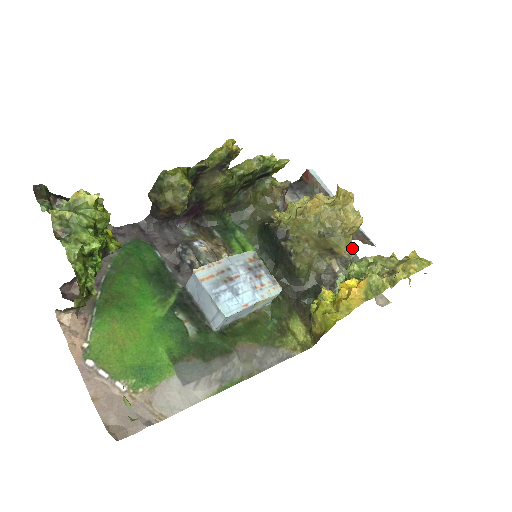
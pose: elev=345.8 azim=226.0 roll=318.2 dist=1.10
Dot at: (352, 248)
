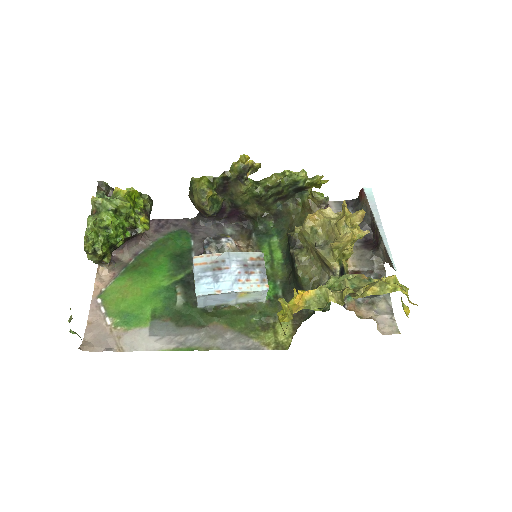
Dot at: (383, 271)
